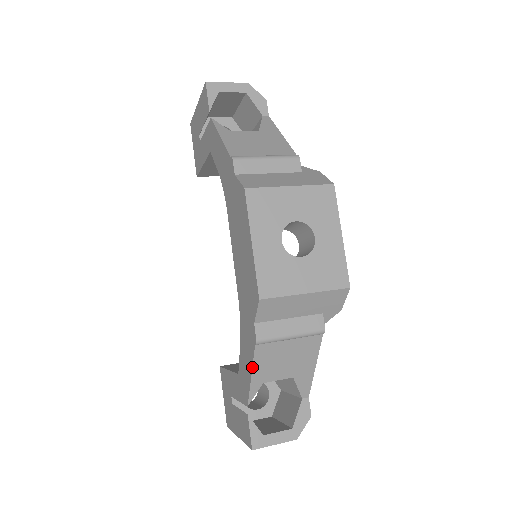
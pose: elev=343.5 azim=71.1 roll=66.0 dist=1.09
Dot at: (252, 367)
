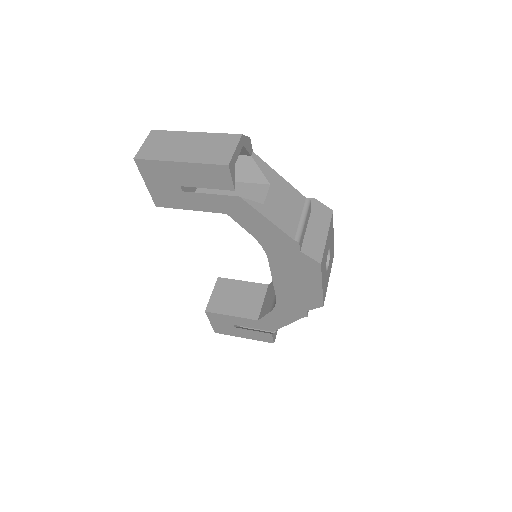
Dot at: occluded
